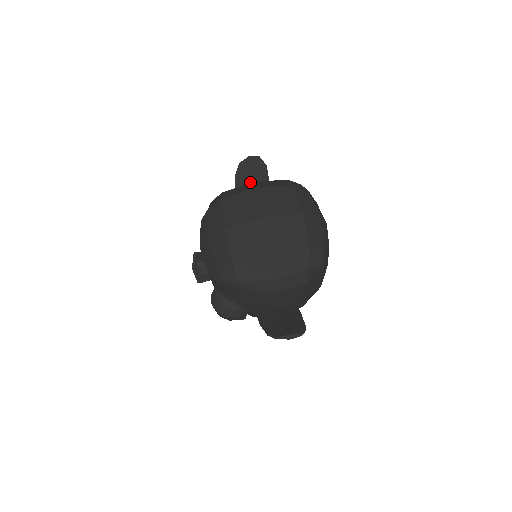
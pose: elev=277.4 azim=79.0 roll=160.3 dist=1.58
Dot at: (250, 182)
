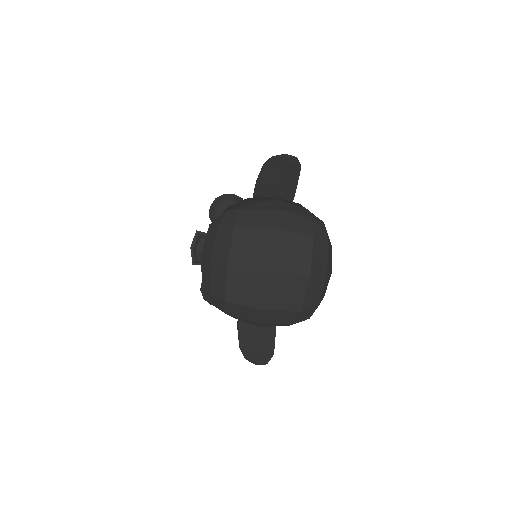
Dot at: (277, 178)
